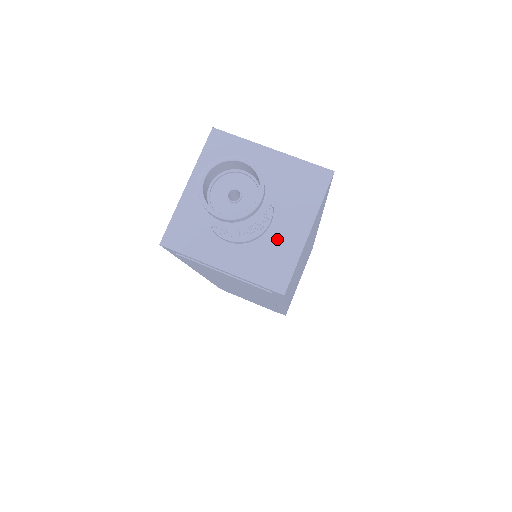
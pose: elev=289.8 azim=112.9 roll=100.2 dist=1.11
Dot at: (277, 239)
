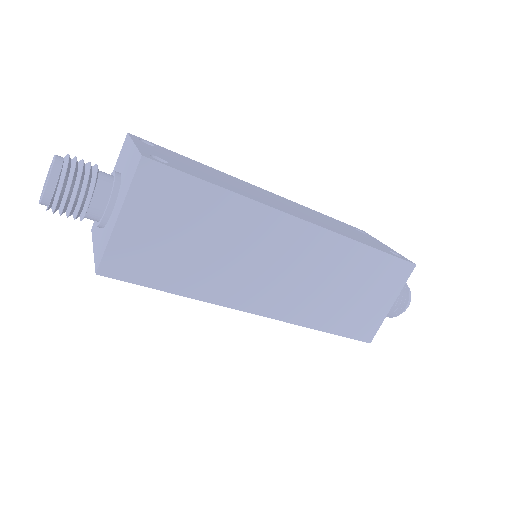
Dot at: (110, 224)
